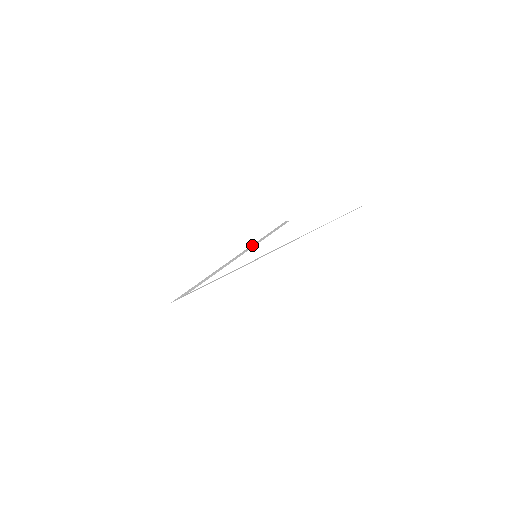
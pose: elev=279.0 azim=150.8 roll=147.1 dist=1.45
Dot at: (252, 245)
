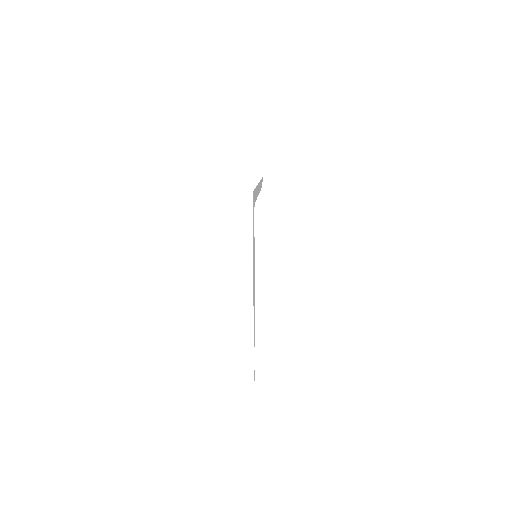
Dot at: (260, 183)
